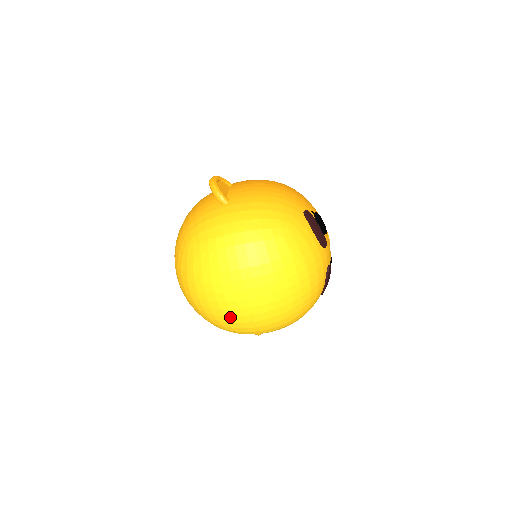
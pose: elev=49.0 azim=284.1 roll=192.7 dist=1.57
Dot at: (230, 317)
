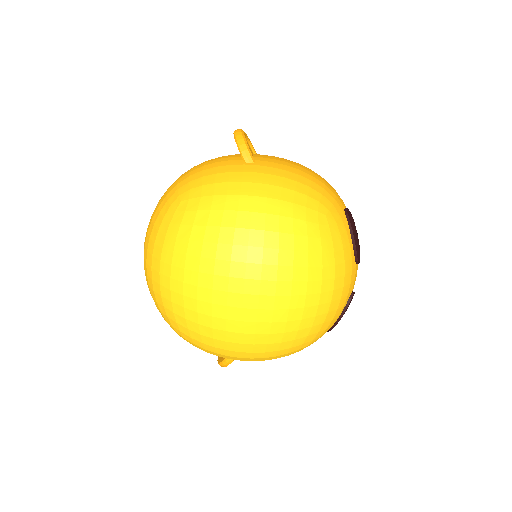
Dot at: (207, 316)
